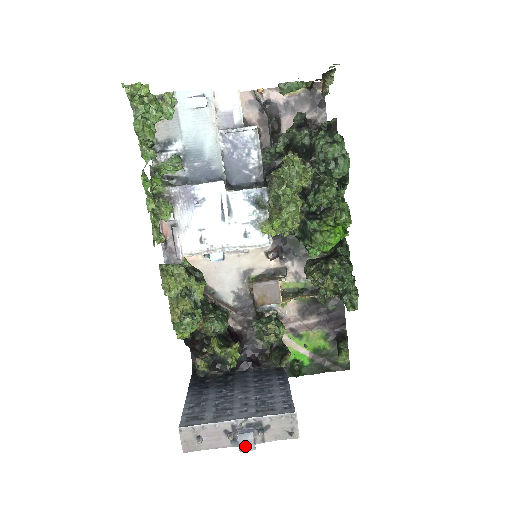
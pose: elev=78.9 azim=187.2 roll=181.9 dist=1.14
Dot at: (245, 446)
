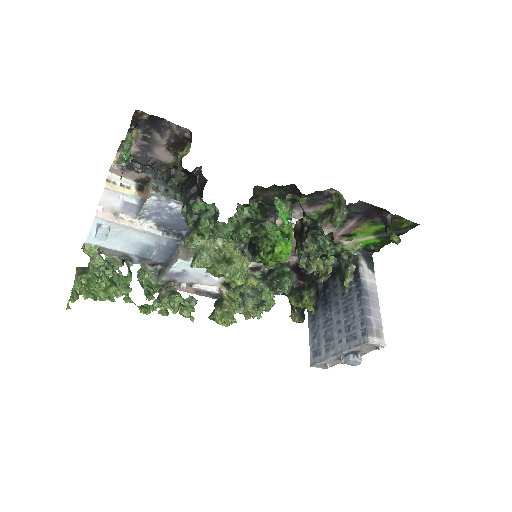
Dot at: (354, 365)
